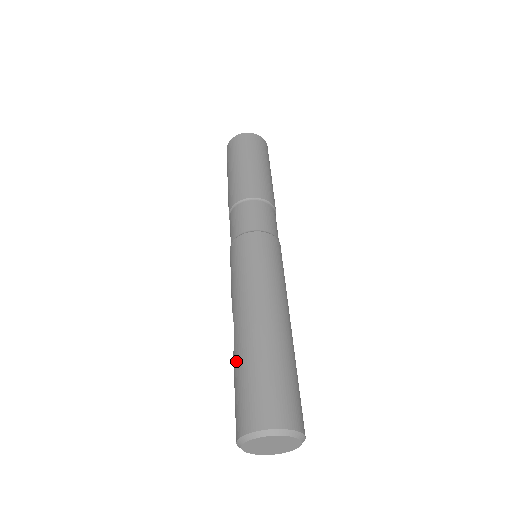
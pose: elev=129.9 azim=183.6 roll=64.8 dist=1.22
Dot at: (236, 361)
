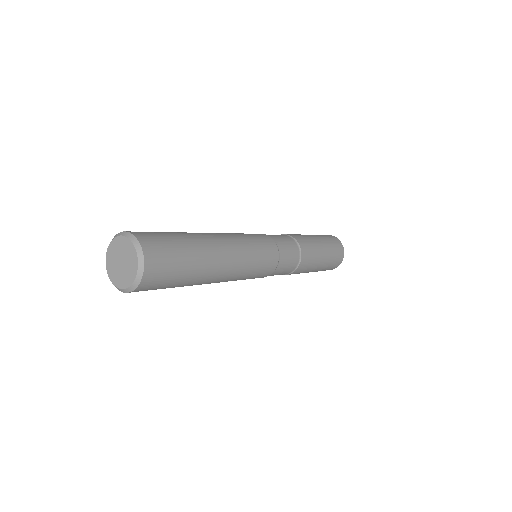
Dot at: occluded
